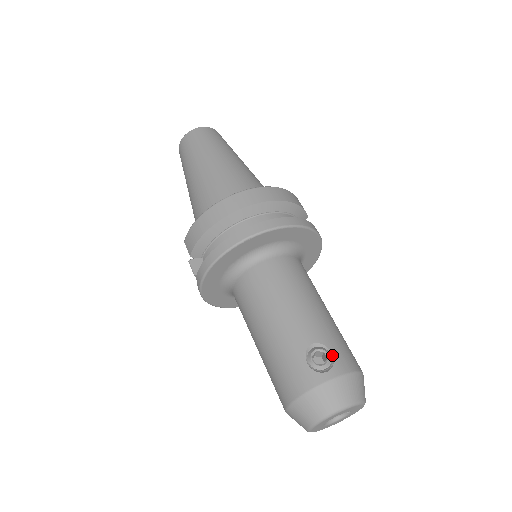
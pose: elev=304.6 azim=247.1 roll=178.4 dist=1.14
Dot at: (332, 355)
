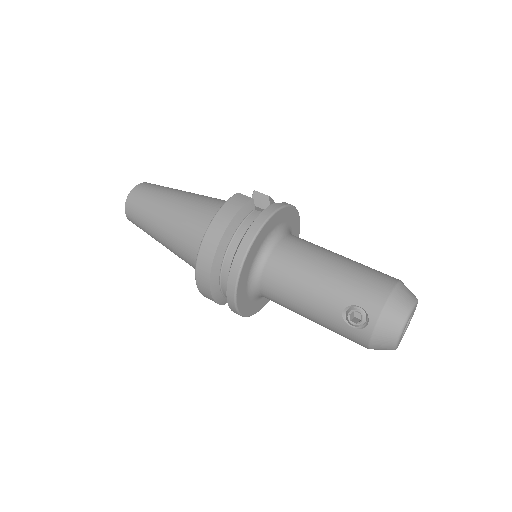
Dot at: (361, 308)
